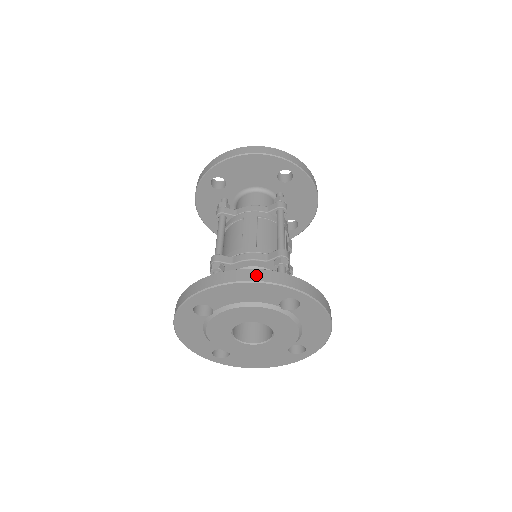
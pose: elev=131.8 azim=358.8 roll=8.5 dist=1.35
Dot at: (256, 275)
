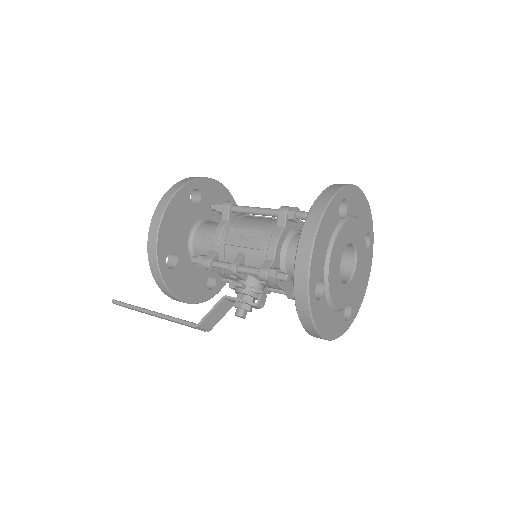
Dot at: occluded
